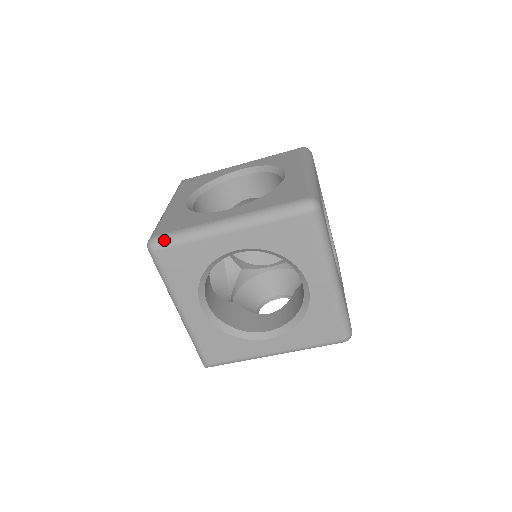
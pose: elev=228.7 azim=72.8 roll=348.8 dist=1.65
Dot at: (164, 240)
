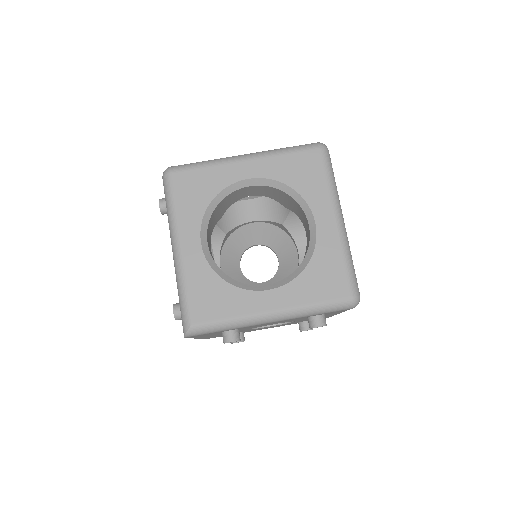
Dot at: (182, 165)
